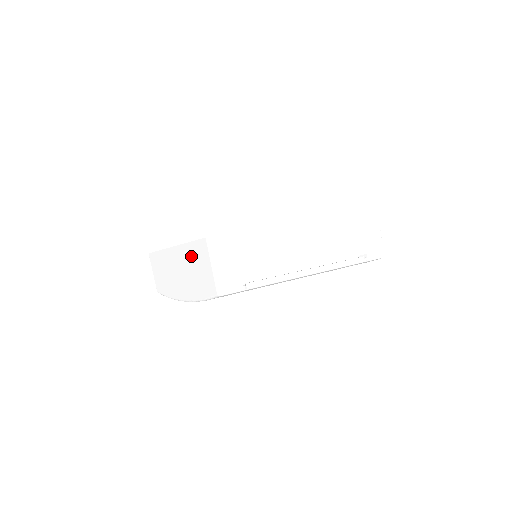
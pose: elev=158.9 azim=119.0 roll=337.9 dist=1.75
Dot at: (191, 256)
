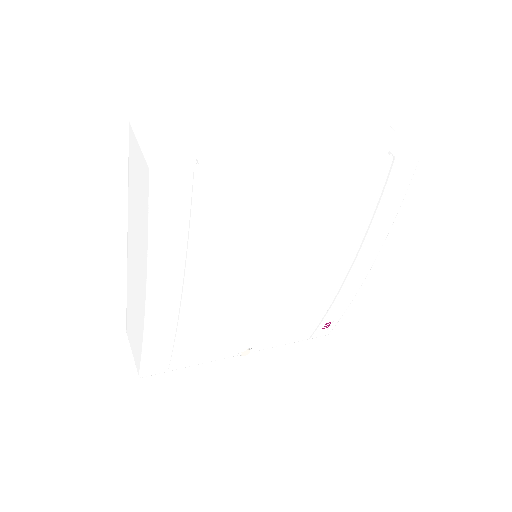
Dot at: (132, 196)
